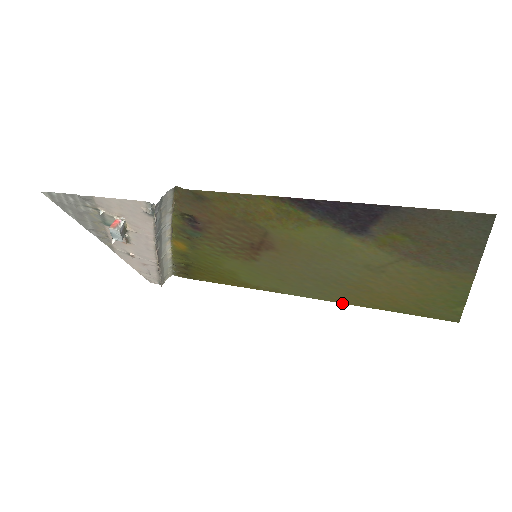
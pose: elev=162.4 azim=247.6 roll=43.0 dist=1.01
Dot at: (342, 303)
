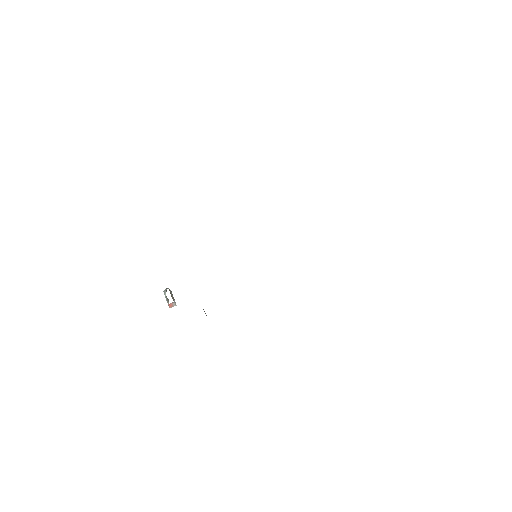
Dot at: occluded
